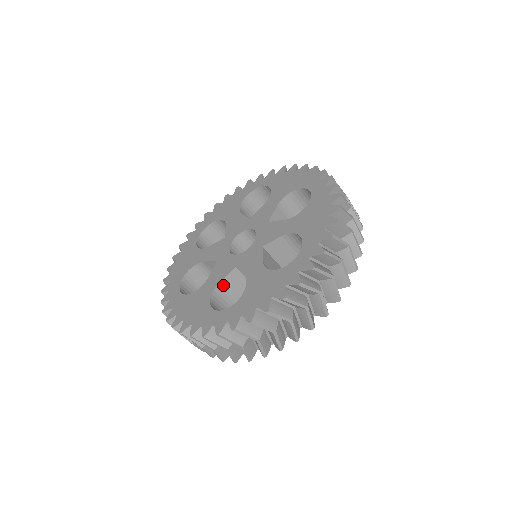
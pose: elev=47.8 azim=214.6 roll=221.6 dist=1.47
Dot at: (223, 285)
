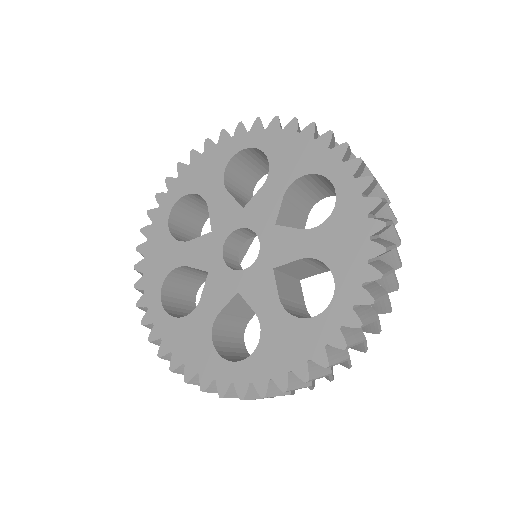
Dot at: (192, 268)
